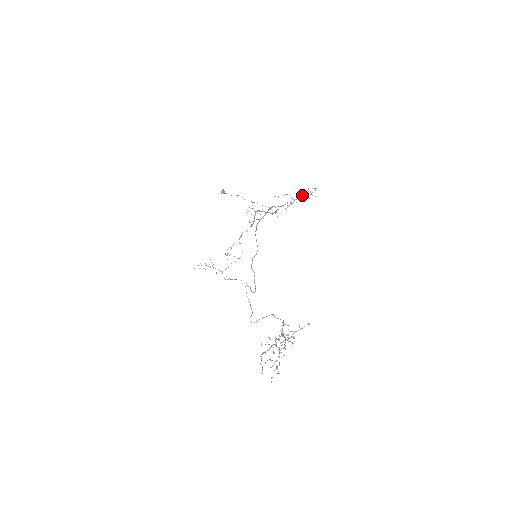
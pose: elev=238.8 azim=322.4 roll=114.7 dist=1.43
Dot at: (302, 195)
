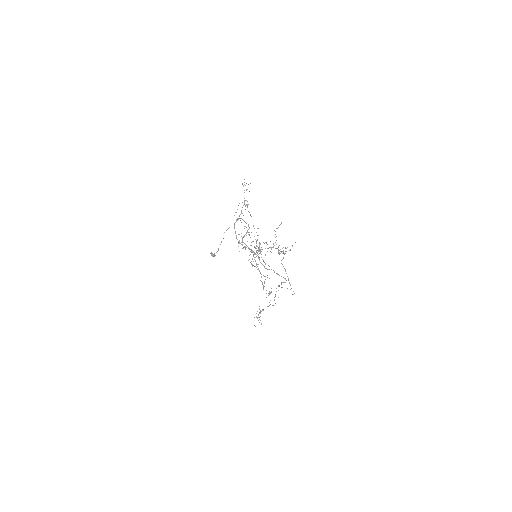
Dot at: occluded
